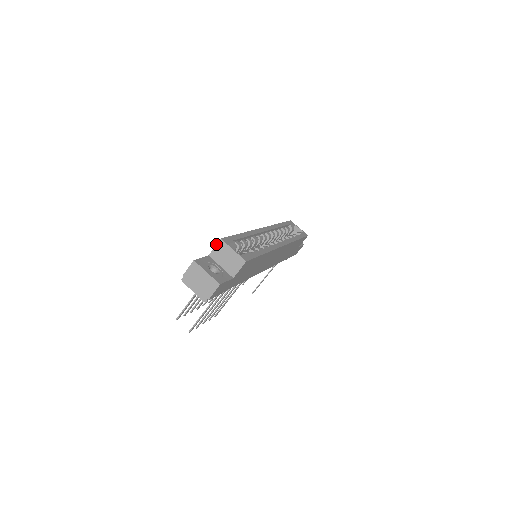
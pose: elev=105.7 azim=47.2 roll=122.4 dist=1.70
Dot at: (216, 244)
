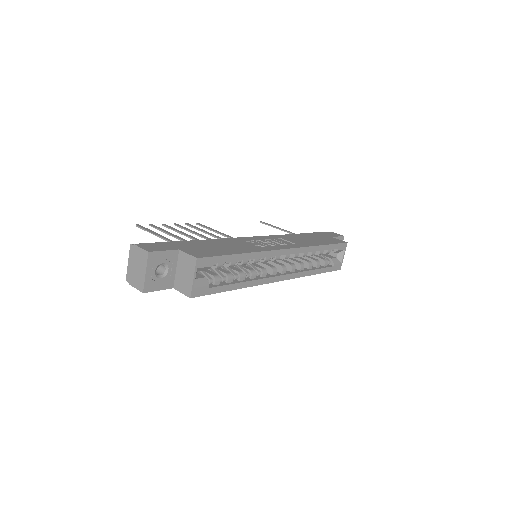
Dot at: (191, 254)
